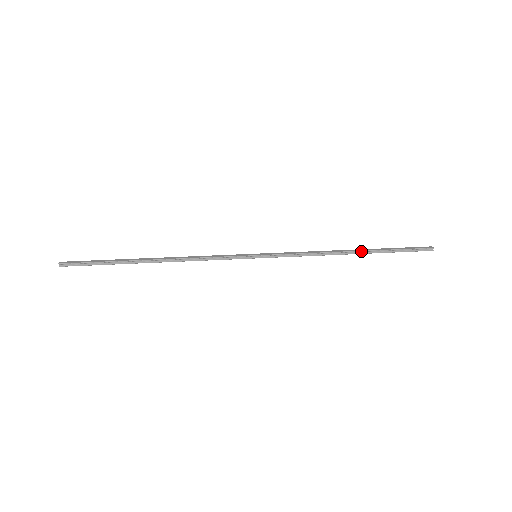
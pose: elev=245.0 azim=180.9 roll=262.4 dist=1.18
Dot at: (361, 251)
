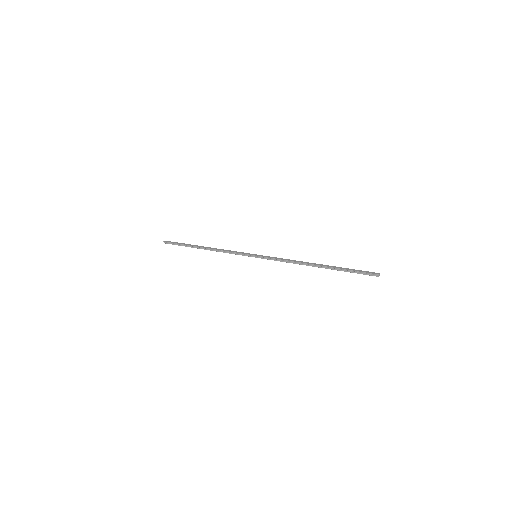
Dot at: (322, 266)
